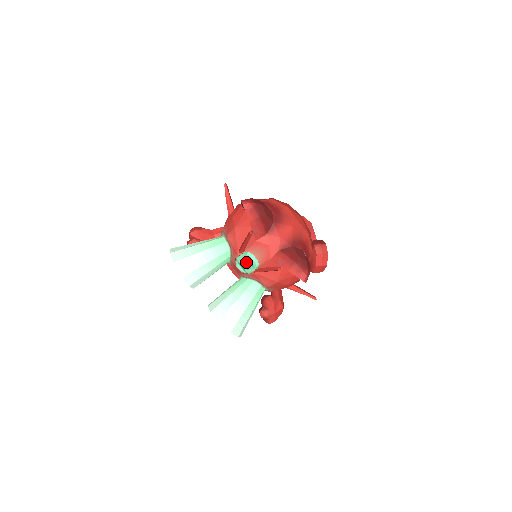
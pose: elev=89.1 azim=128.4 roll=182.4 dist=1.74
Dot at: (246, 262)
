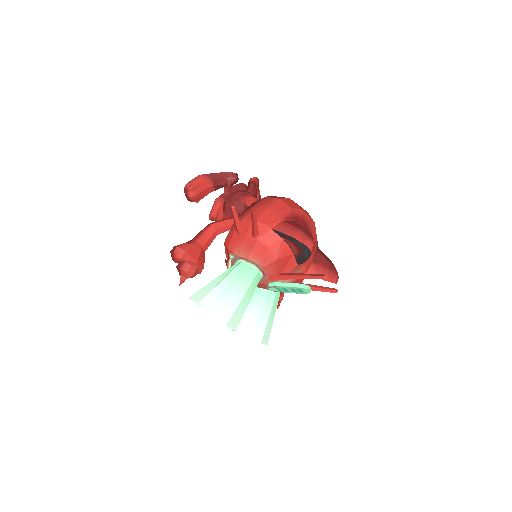
Dot at: (294, 290)
